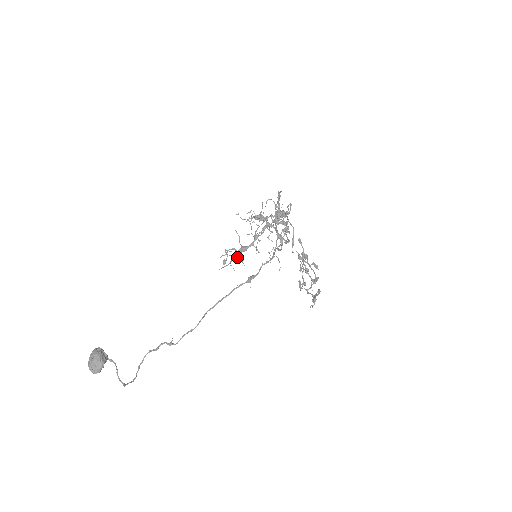
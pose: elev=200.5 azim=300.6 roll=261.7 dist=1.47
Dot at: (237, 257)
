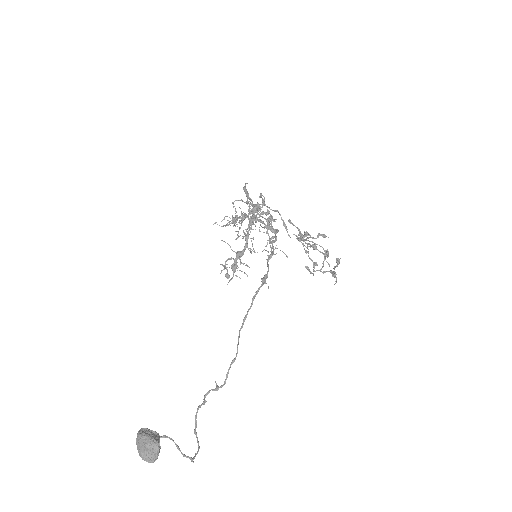
Dot at: (237, 266)
